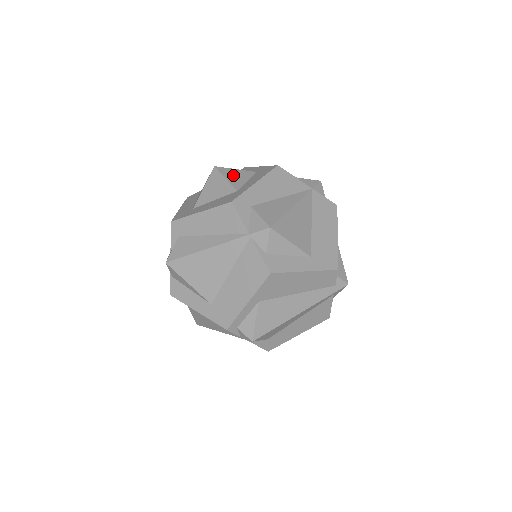
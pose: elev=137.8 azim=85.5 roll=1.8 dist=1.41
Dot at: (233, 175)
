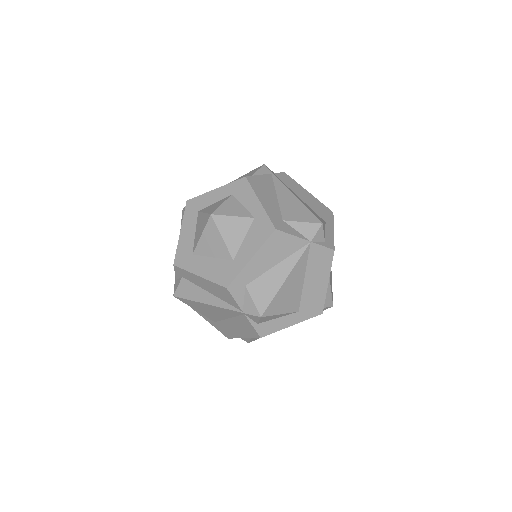
Dot at: (230, 230)
